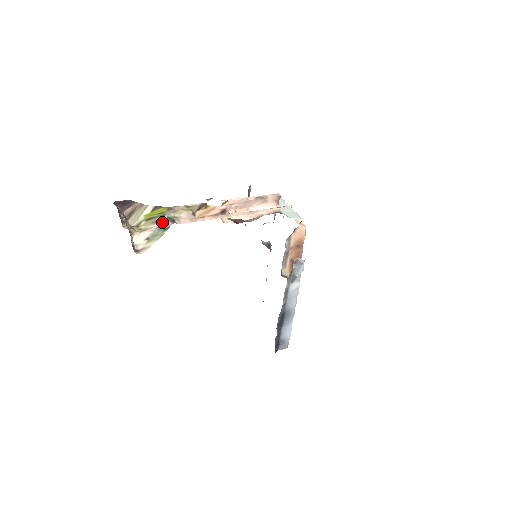
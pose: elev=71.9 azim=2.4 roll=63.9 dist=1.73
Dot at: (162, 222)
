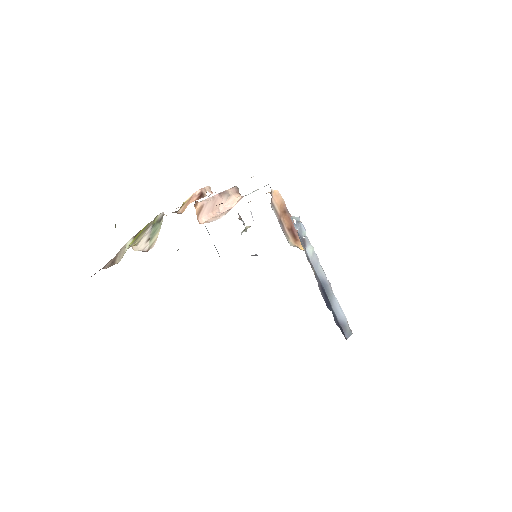
Dot at: occluded
